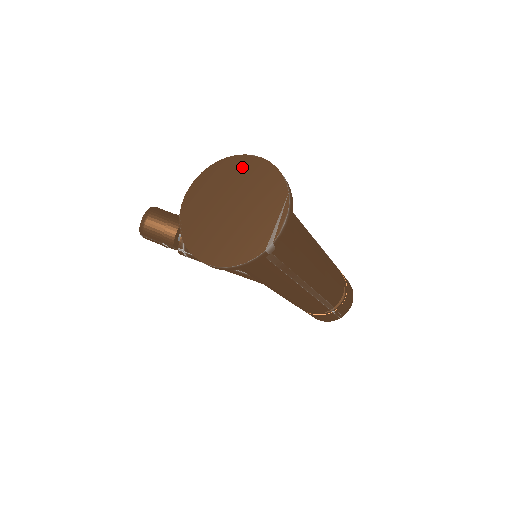
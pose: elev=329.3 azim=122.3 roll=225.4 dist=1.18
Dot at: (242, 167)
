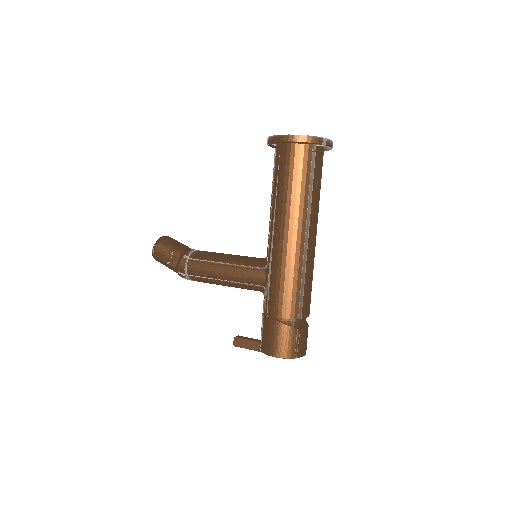
Dot at: occluded
